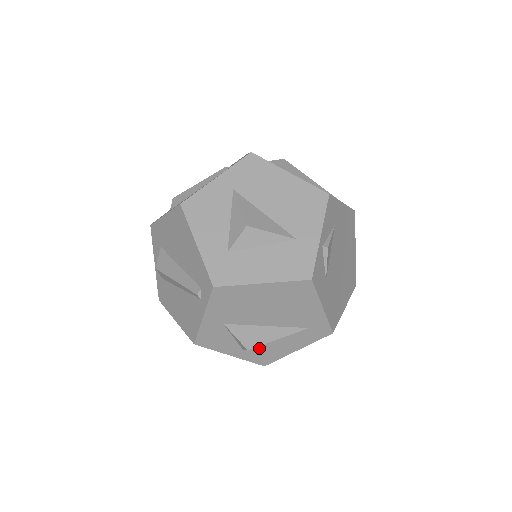
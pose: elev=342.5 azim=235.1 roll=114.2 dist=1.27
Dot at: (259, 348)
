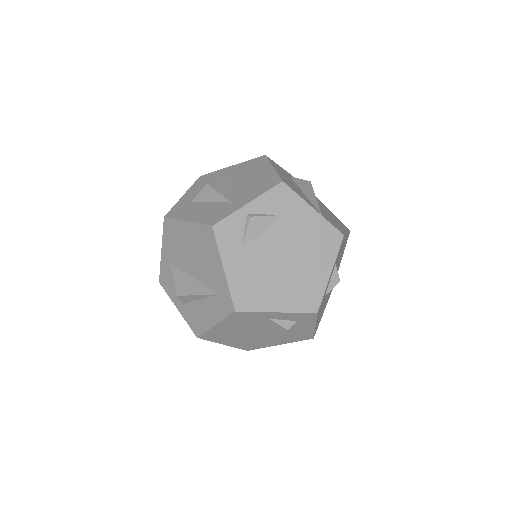
Dot at: (192, 308)
